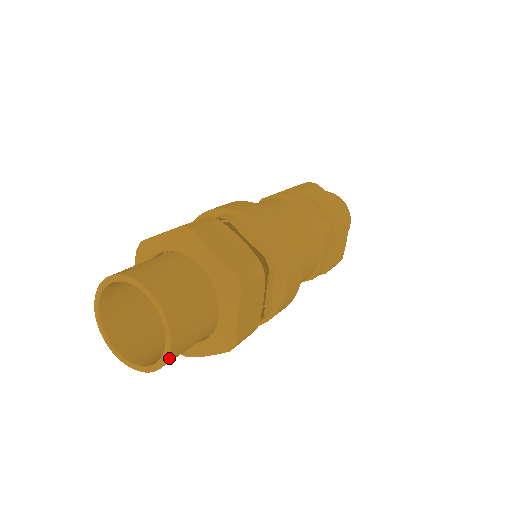
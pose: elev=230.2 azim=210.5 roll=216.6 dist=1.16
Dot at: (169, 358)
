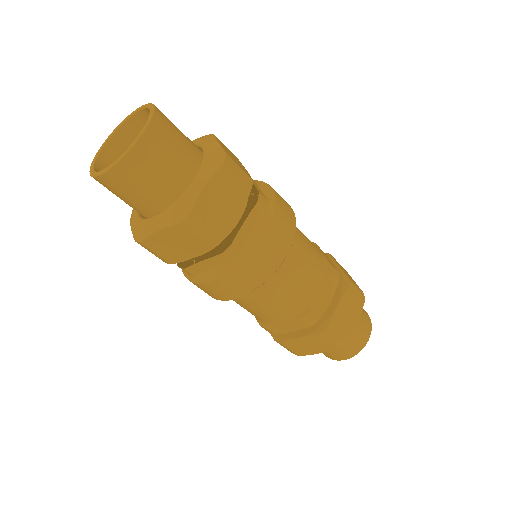
Dot at: (130, 153)
